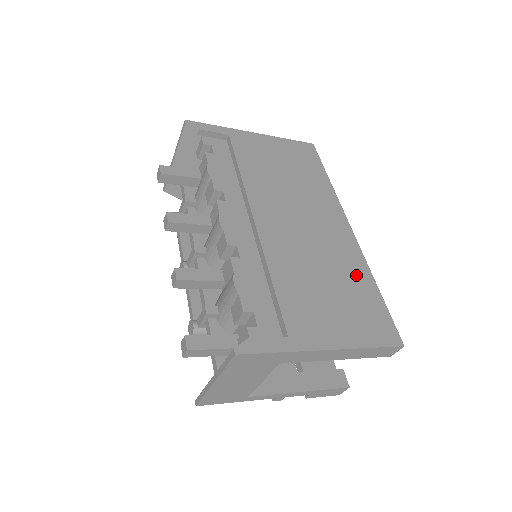
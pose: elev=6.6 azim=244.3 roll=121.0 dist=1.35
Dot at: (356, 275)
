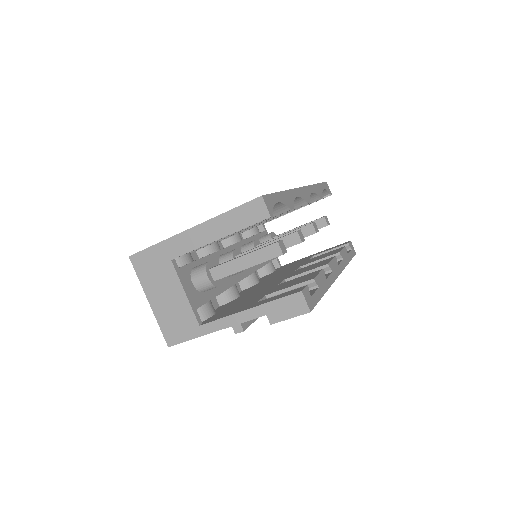
Dot at: occluded
